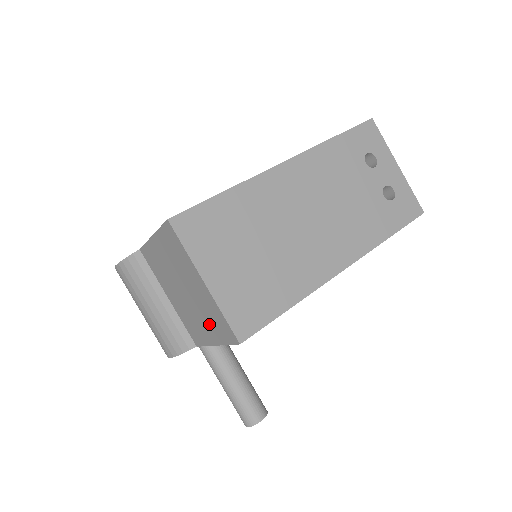
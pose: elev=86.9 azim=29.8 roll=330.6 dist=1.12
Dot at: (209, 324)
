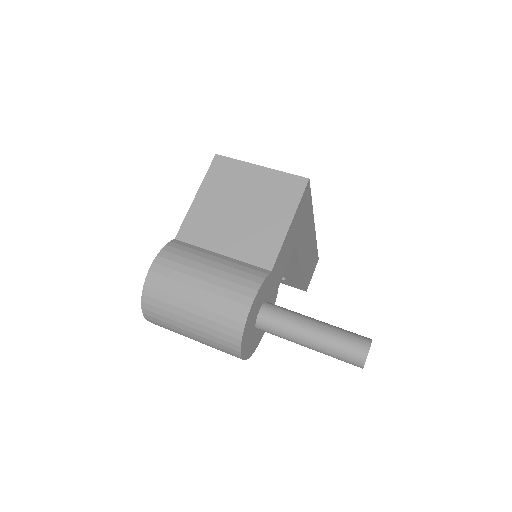
Dot at: (277, 206)
